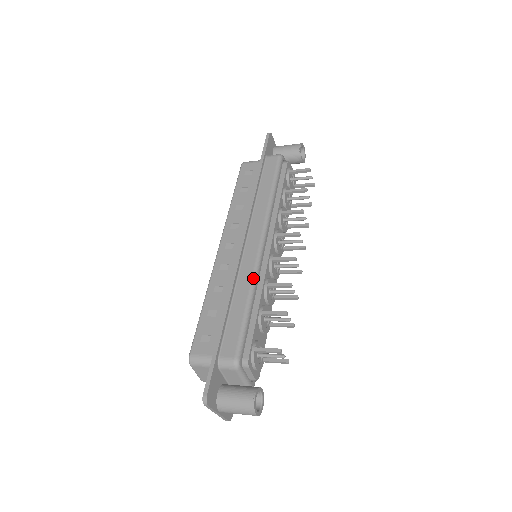
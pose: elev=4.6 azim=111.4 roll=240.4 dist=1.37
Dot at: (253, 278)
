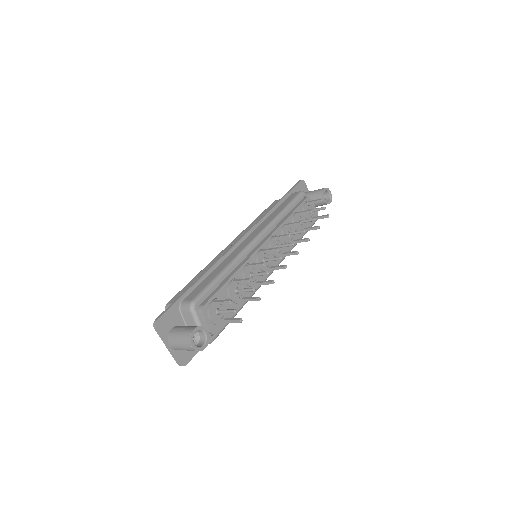
Dot at: (236, 257)
